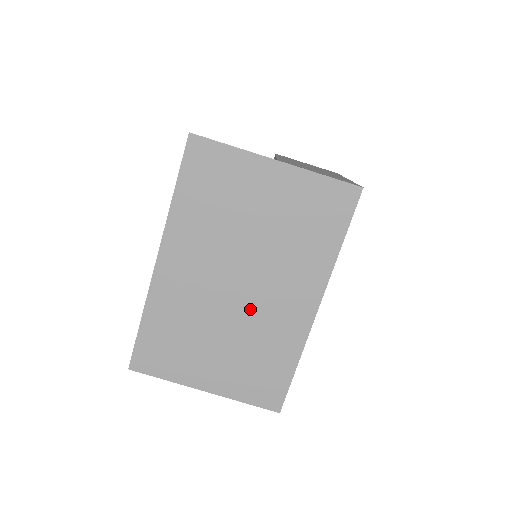
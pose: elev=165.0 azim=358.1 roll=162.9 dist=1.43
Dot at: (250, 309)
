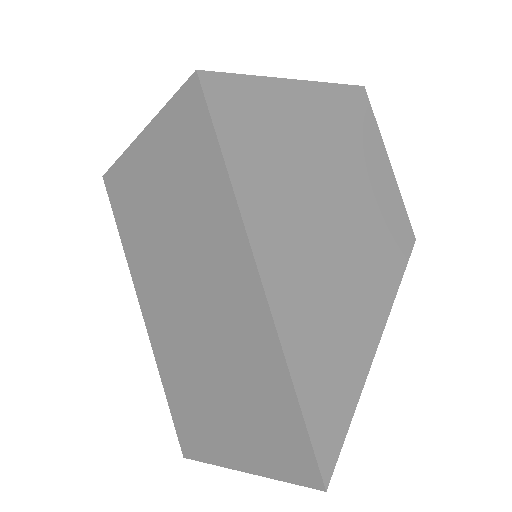
Dot at: (211, 324)
